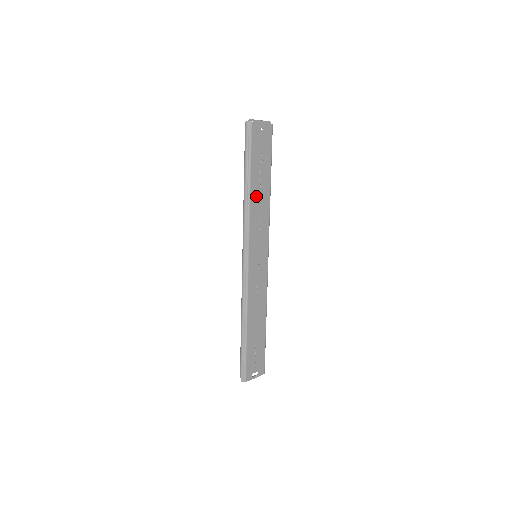
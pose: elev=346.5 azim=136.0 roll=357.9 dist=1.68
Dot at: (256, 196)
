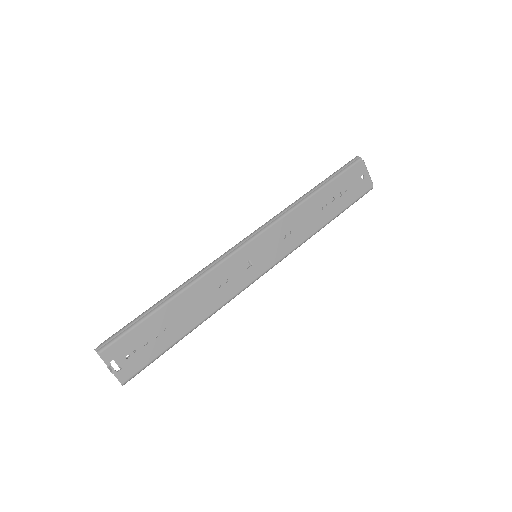
Dot at: (310, 209)
